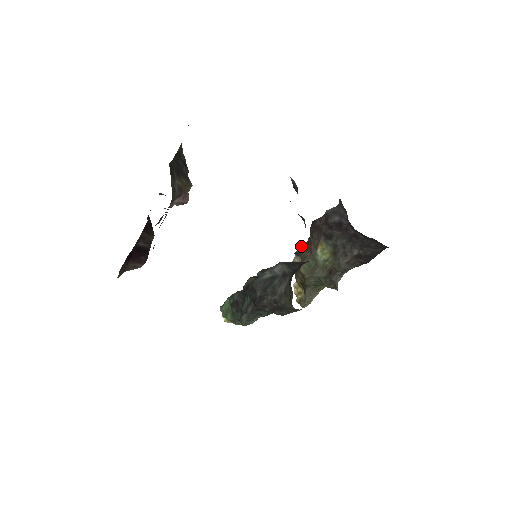
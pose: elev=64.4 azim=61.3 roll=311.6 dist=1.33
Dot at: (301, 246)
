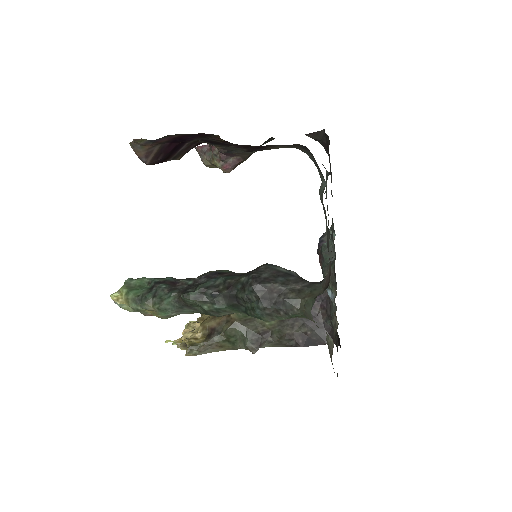
Dot at: occluded
